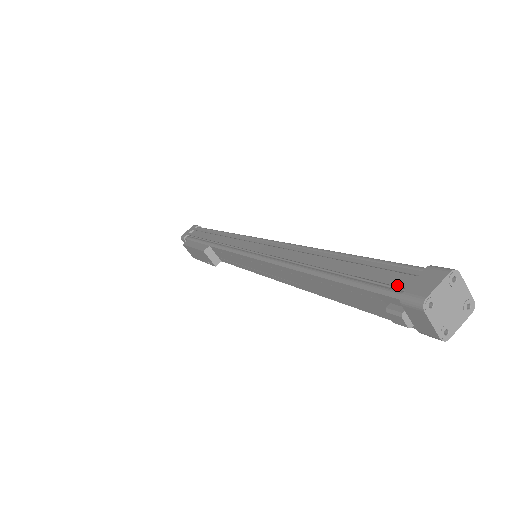
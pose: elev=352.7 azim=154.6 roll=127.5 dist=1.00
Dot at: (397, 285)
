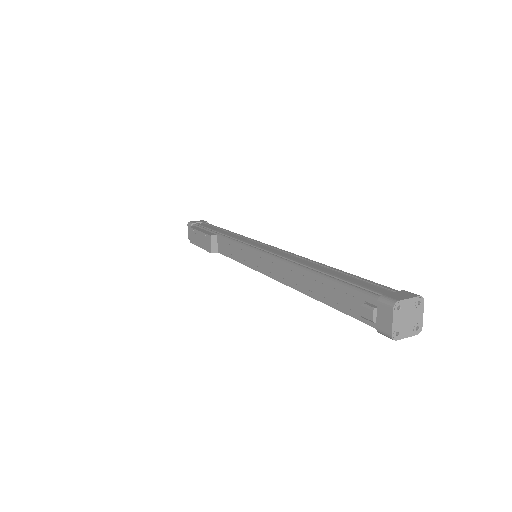
Dot at: (379, 291)
